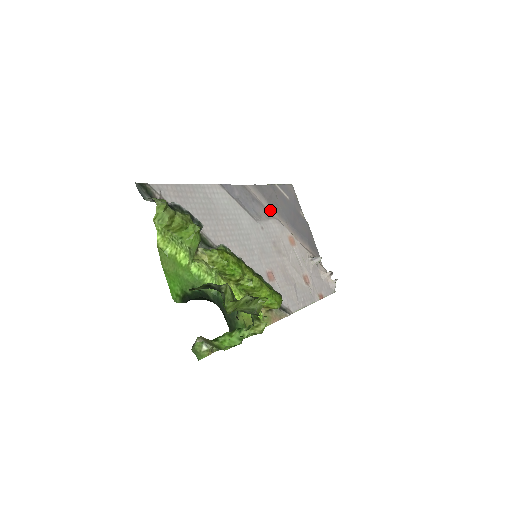
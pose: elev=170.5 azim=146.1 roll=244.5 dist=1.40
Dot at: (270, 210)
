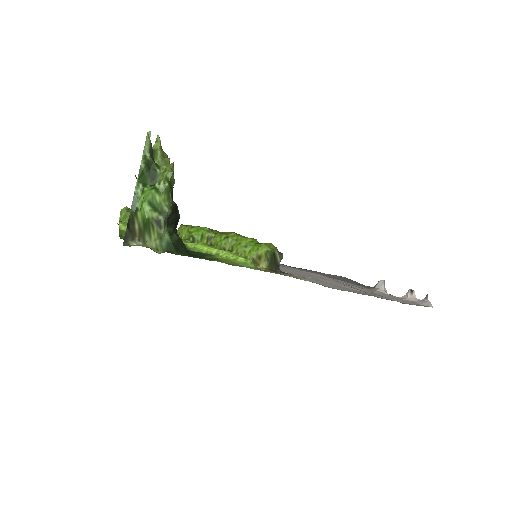
Dot at: occluded
